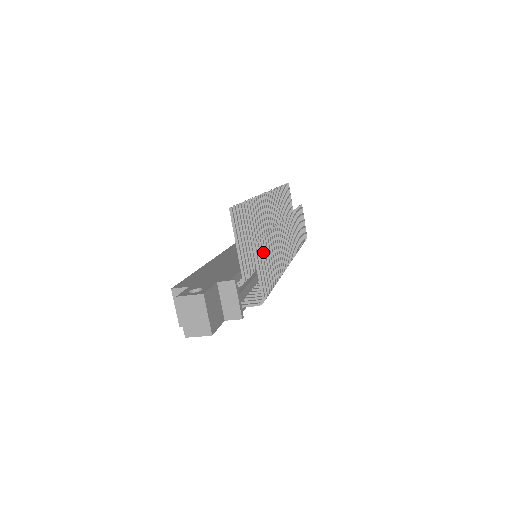
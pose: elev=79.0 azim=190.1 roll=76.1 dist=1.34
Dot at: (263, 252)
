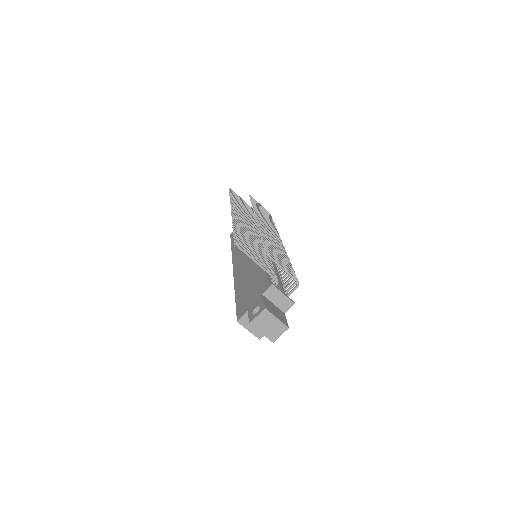
Dot at: occluded
